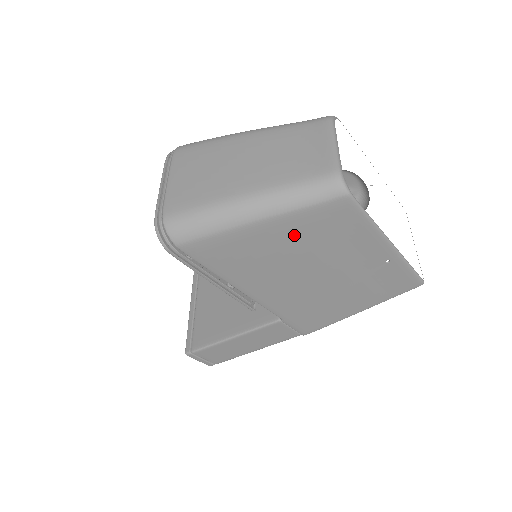
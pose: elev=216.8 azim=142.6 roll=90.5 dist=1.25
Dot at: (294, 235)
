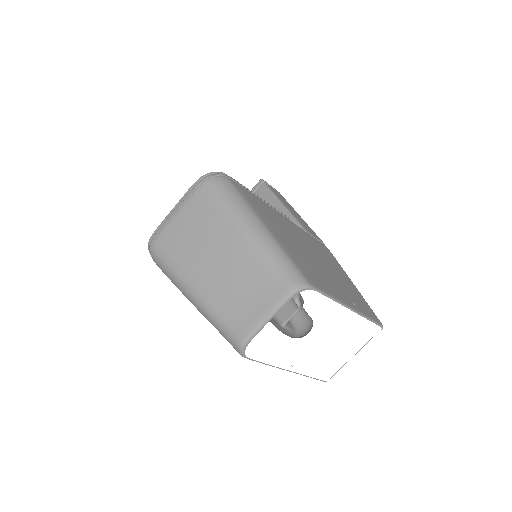
Dot at: occluded
